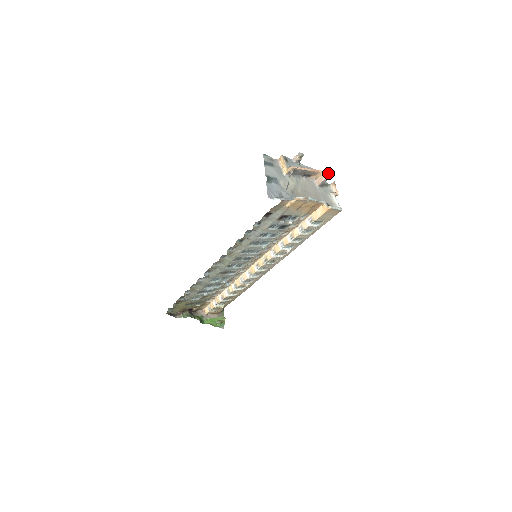
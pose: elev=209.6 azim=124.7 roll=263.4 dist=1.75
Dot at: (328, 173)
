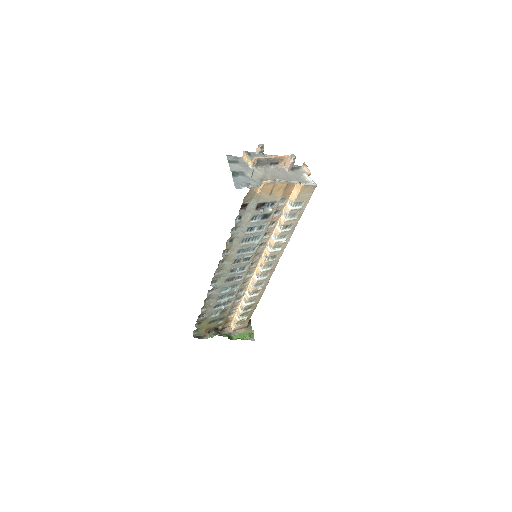
Dot at: (293, 155)
